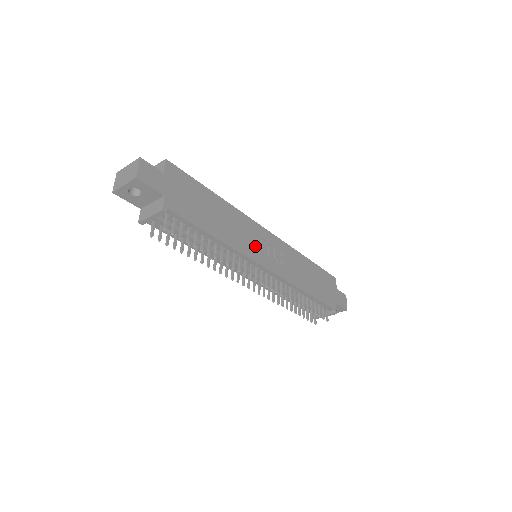
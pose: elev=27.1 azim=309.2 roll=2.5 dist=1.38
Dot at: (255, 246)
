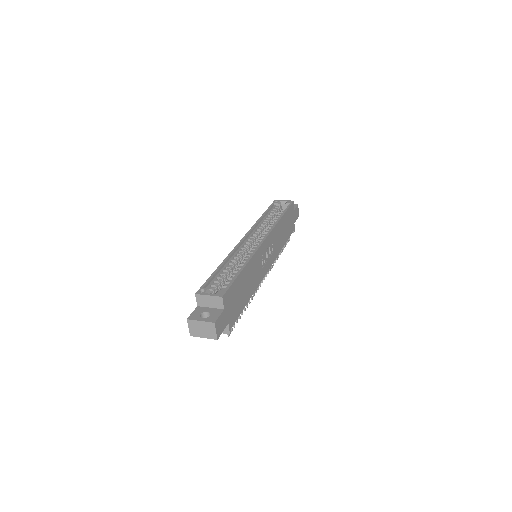
Dot at: (262, 265)
